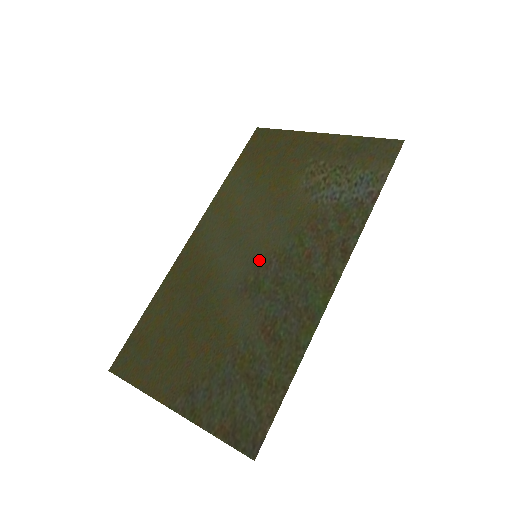
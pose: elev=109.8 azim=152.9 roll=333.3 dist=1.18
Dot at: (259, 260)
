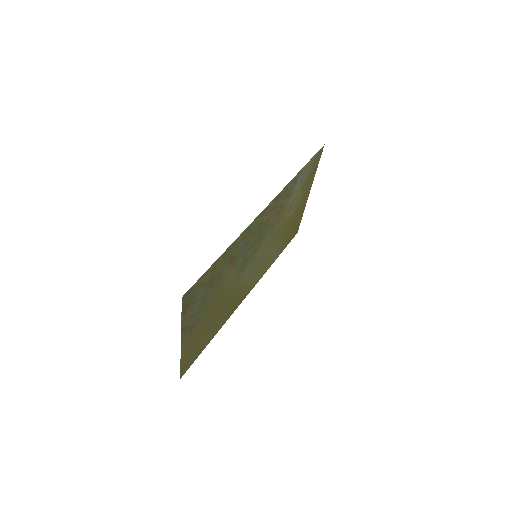
Dot at: (255, 255)
